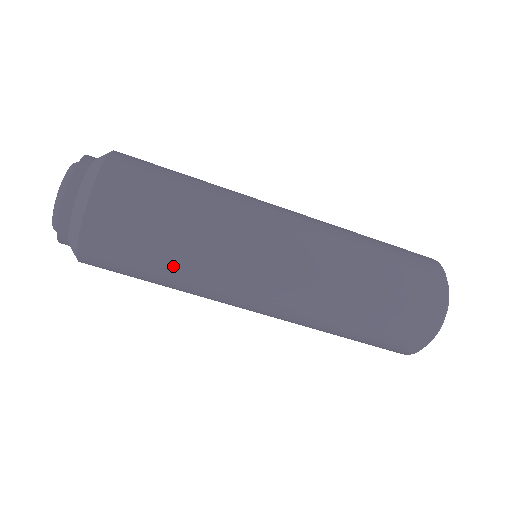
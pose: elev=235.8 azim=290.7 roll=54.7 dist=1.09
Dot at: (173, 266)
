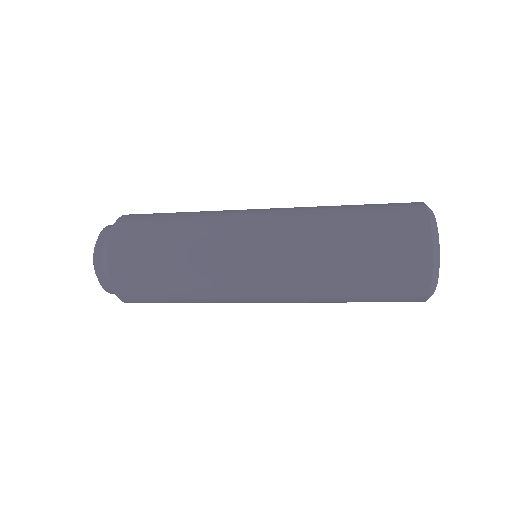
Dot at: occluded
